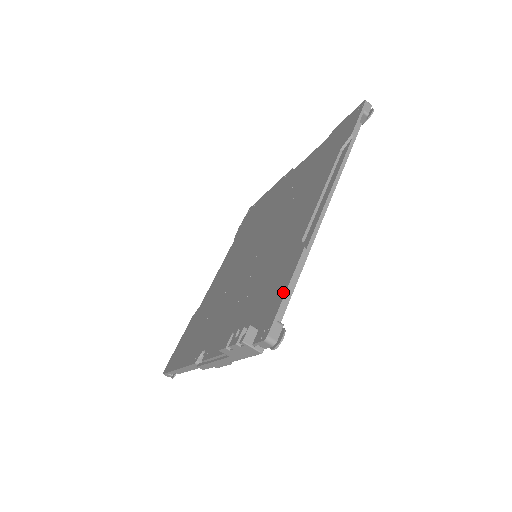
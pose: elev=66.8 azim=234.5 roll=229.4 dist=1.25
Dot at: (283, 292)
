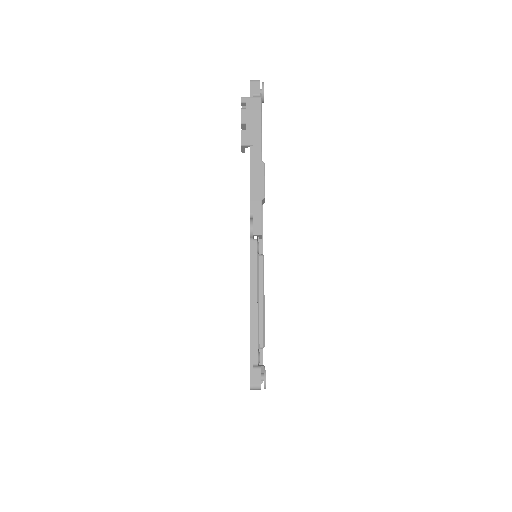
Dot at: occluded
